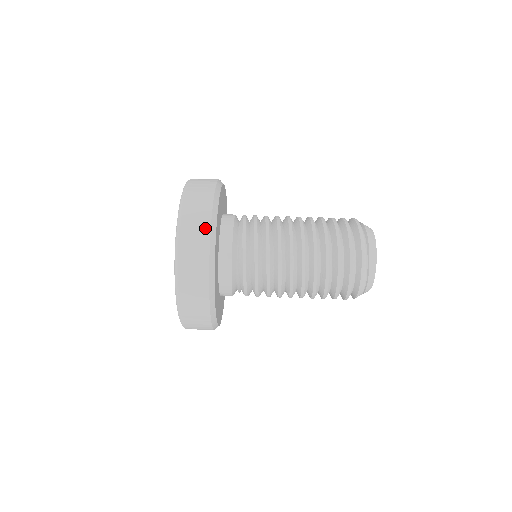
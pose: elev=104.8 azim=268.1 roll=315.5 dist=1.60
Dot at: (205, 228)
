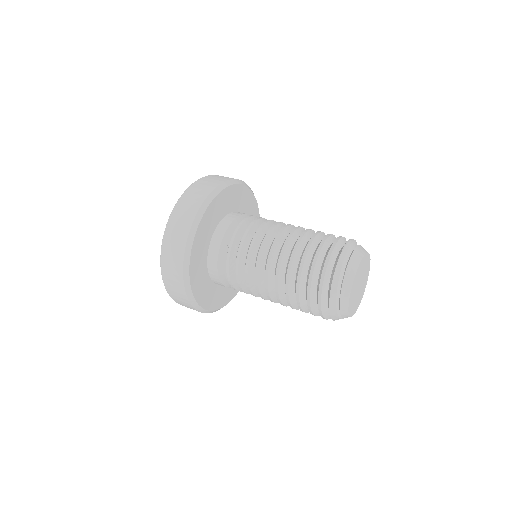
Dot at: (191, 215)
